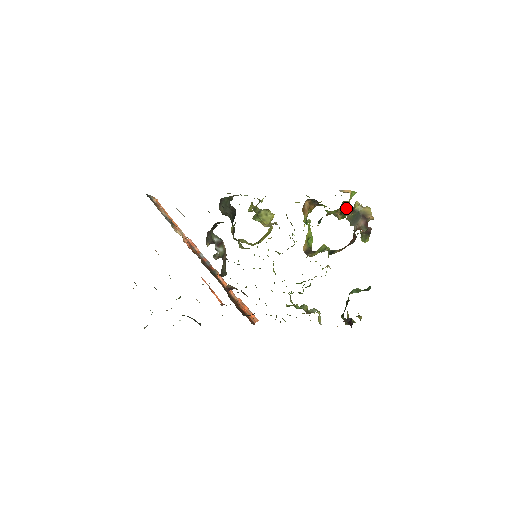
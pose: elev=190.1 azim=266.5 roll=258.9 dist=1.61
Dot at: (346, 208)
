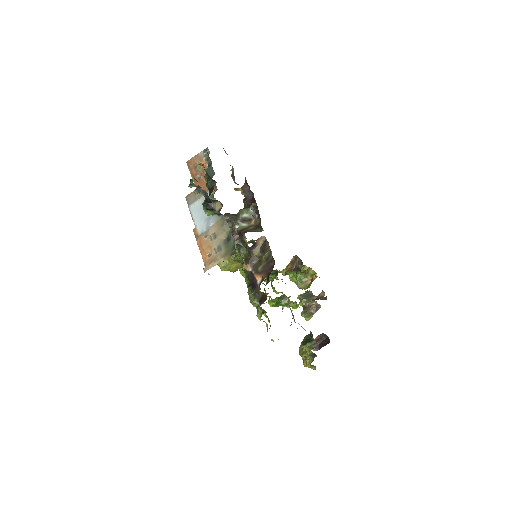
Dot at: occluded
